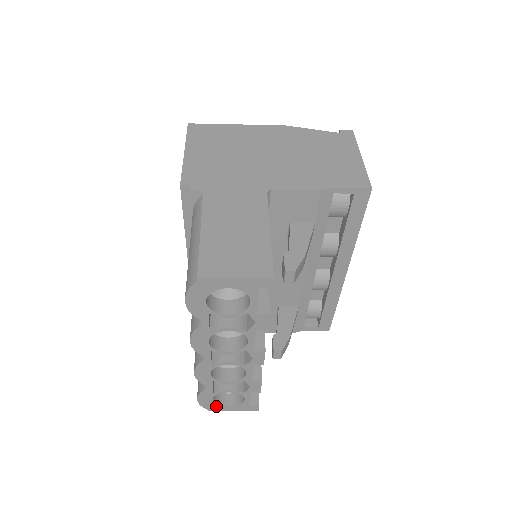
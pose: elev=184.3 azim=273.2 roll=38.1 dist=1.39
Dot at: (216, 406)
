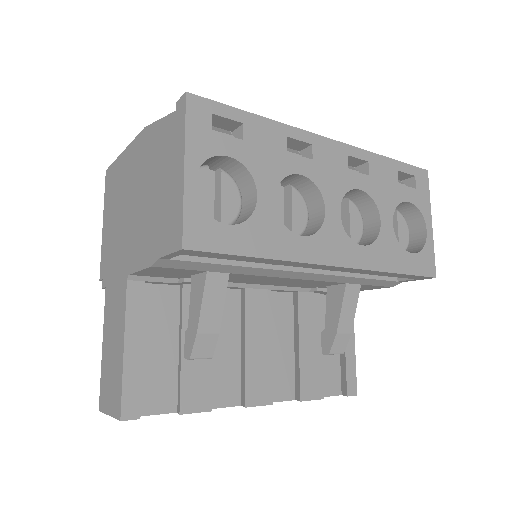
Dot at: occluded
